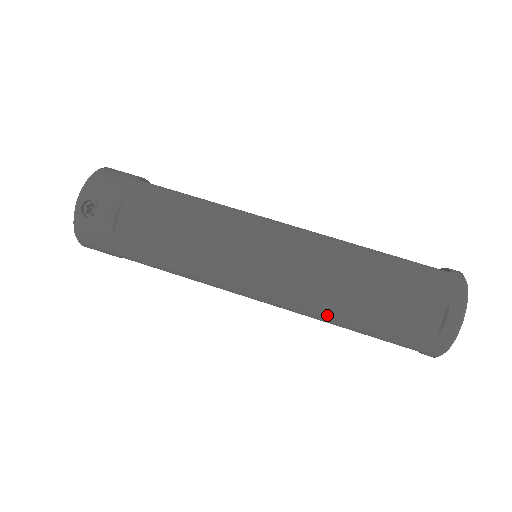
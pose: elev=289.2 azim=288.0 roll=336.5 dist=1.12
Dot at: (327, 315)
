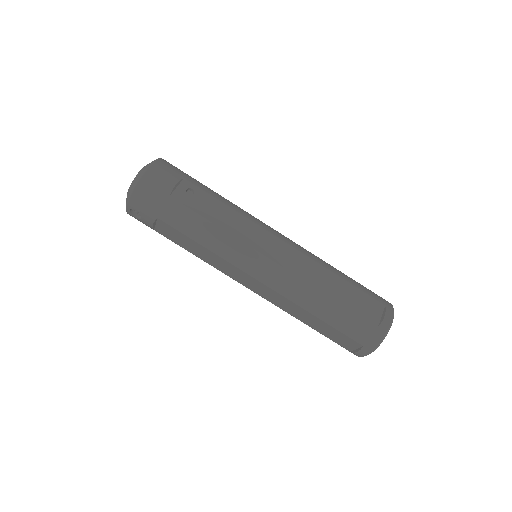
Dot at: occluded
